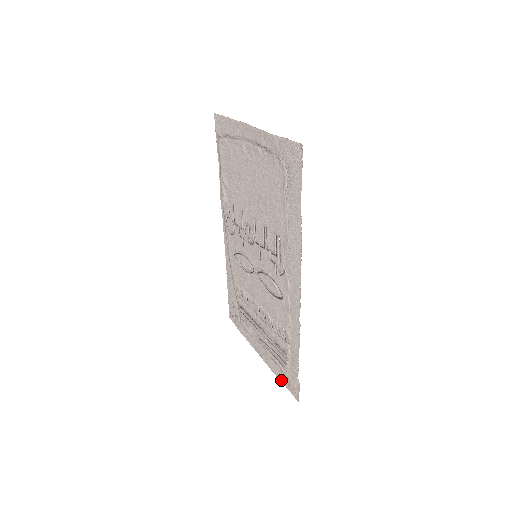
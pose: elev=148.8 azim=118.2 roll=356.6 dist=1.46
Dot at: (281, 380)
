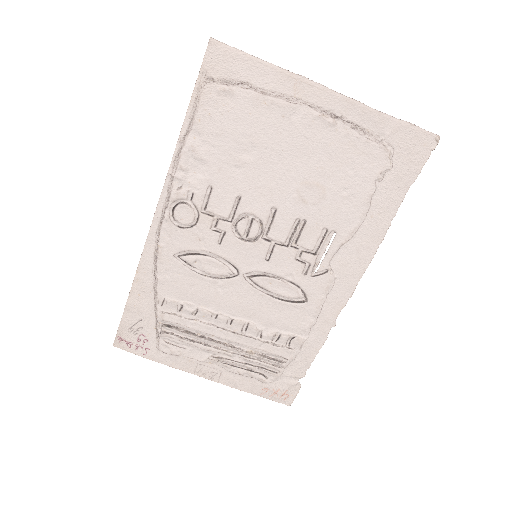
Dot at: (256, 393)
